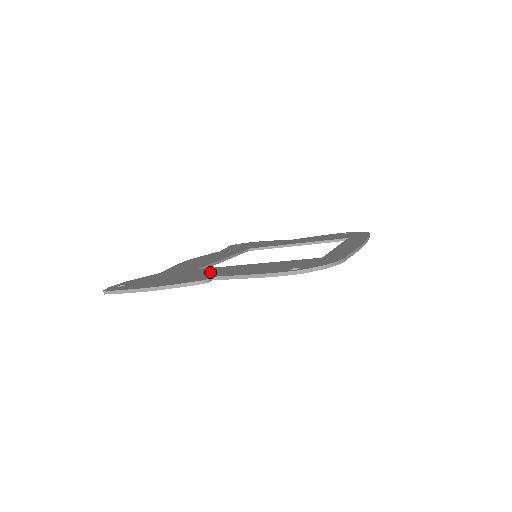
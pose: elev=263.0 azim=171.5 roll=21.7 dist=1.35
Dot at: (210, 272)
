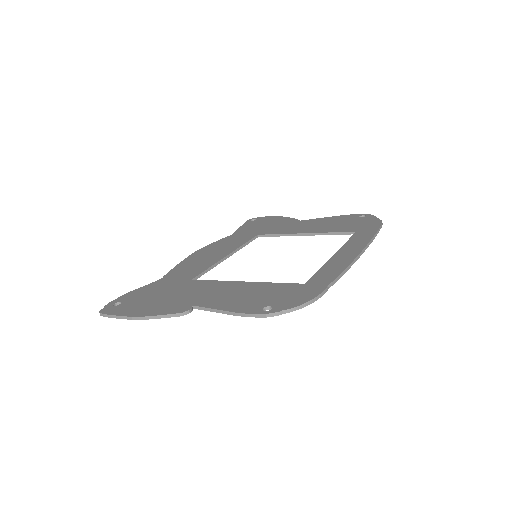
Dot at: (197, 293)
